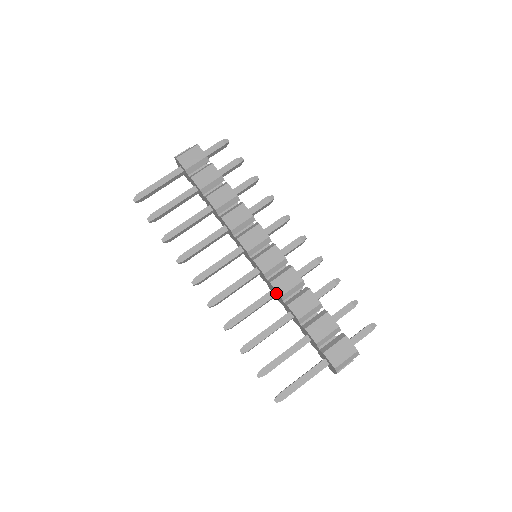
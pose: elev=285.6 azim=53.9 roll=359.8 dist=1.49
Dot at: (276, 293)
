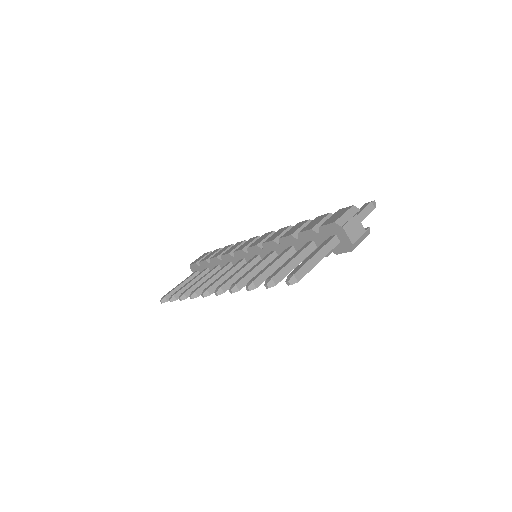
Dot at: (273, 249)
